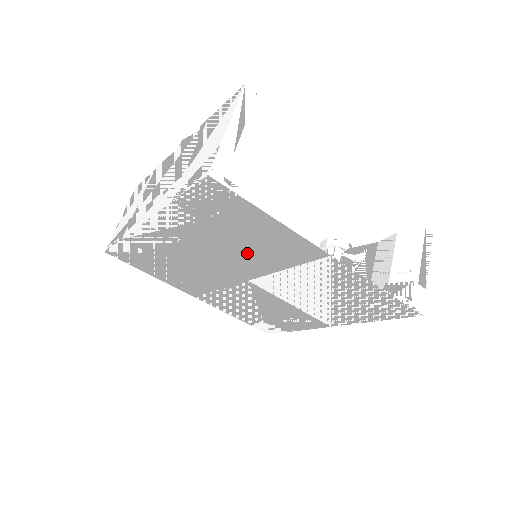
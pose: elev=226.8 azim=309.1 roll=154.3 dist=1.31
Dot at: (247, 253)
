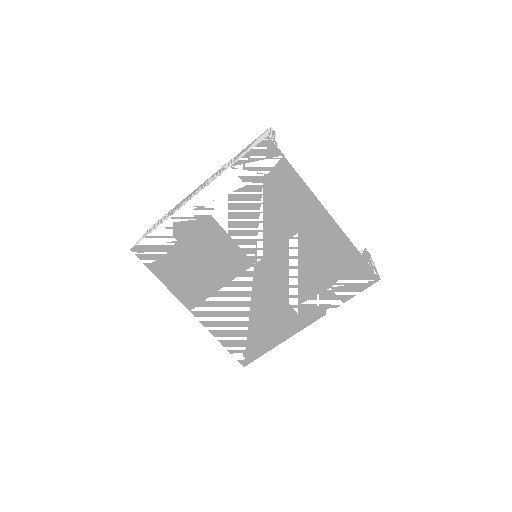
Dot at: (266, 222)
